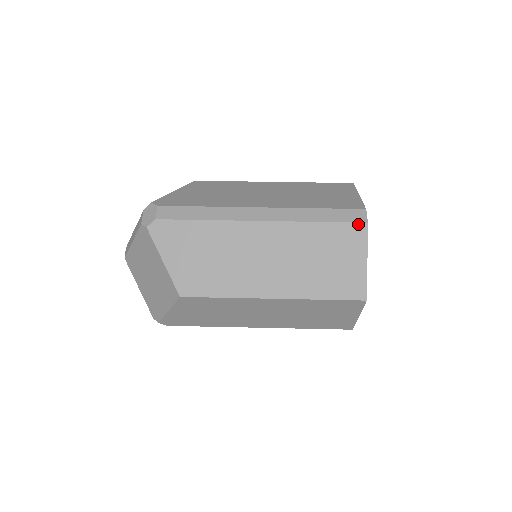
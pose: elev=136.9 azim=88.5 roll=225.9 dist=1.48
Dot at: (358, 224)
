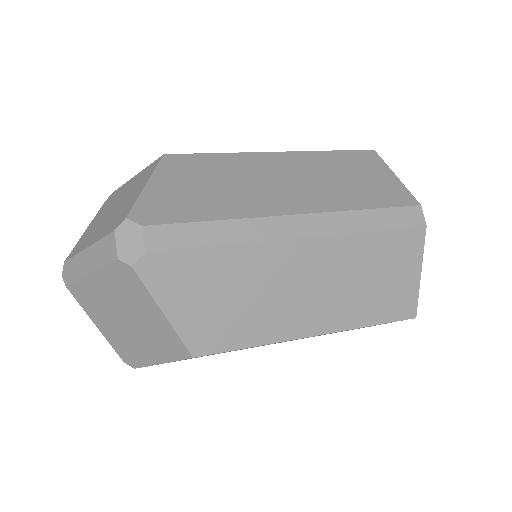
Dot at: (416, 229)
